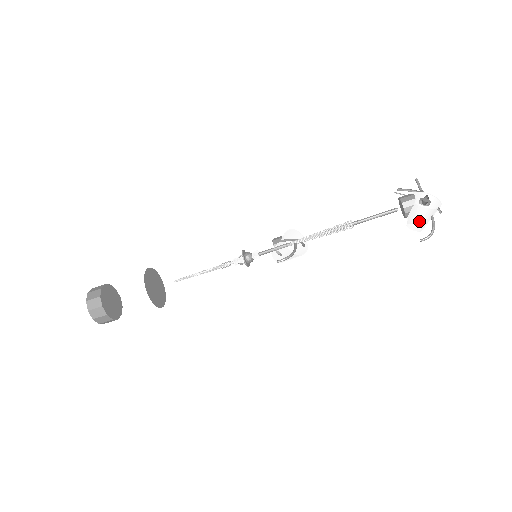
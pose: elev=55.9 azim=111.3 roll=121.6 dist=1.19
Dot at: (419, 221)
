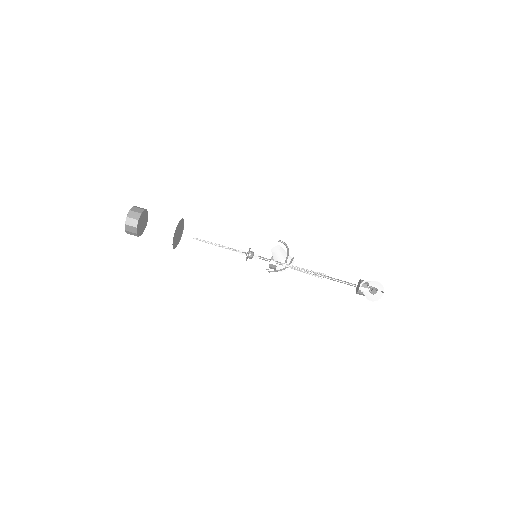
Dot at: (369, 282)
